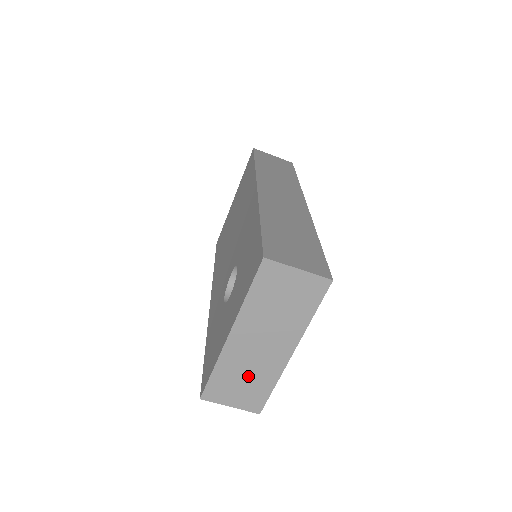
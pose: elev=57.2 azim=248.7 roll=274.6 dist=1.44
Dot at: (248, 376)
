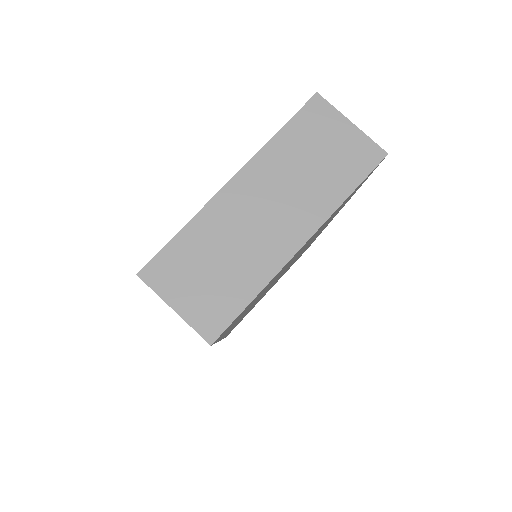
Dot at: (226, 260)
